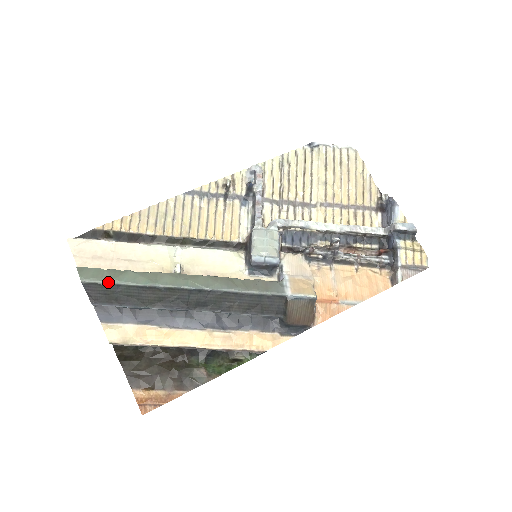
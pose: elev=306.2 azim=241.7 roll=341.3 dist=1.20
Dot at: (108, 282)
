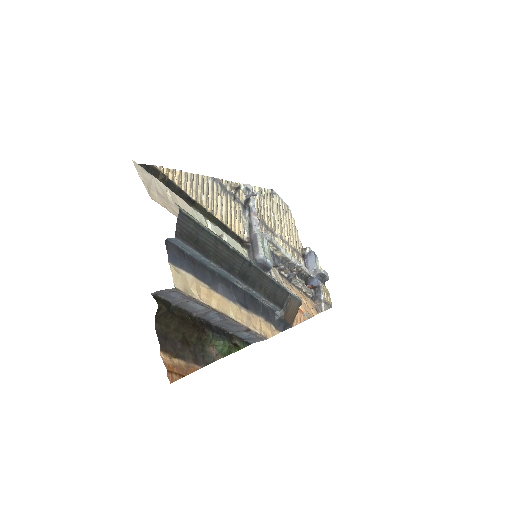
Dot at: (197, 221)
